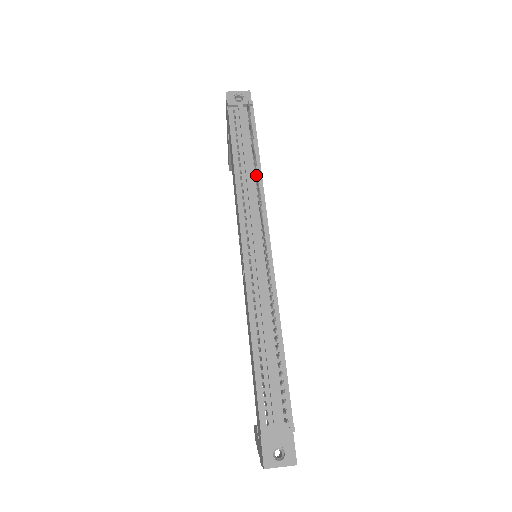
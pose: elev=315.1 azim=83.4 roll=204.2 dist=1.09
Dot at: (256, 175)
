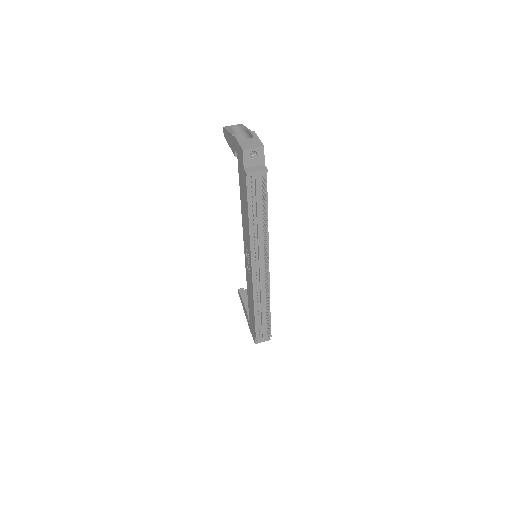
Dot at: (265, 229)
